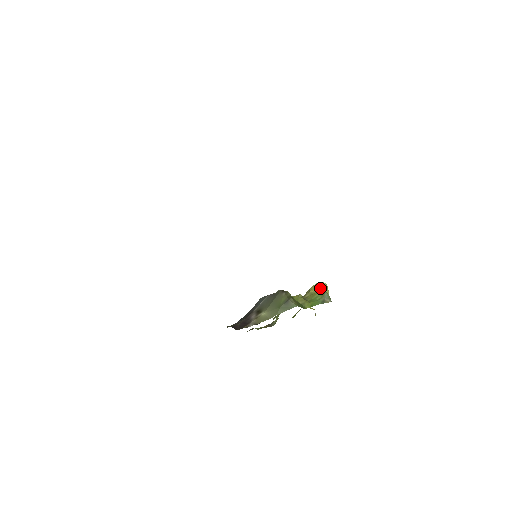
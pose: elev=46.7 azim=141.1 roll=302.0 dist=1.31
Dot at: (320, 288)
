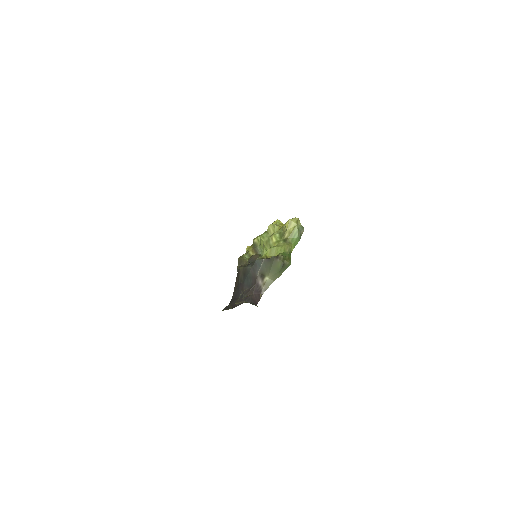
Dot at: (294, 224)
